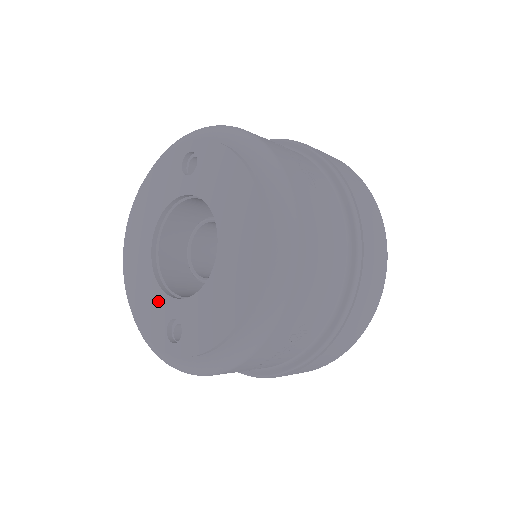
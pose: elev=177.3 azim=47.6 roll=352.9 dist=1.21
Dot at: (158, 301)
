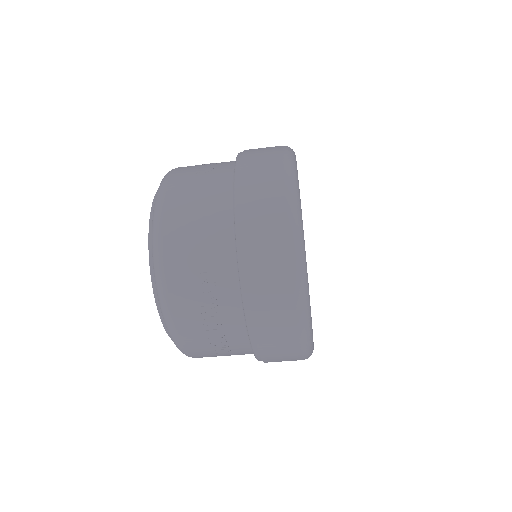
Dot at: occluded
